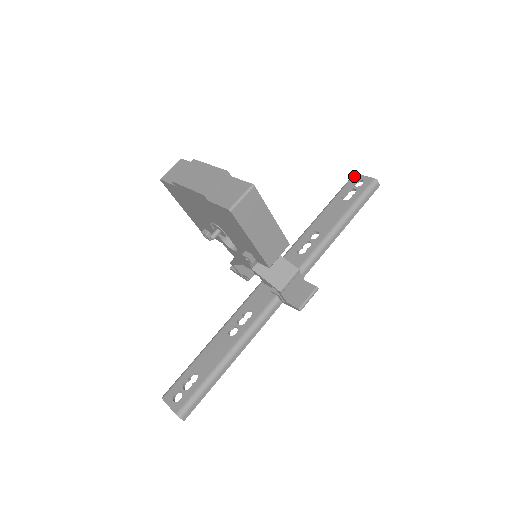
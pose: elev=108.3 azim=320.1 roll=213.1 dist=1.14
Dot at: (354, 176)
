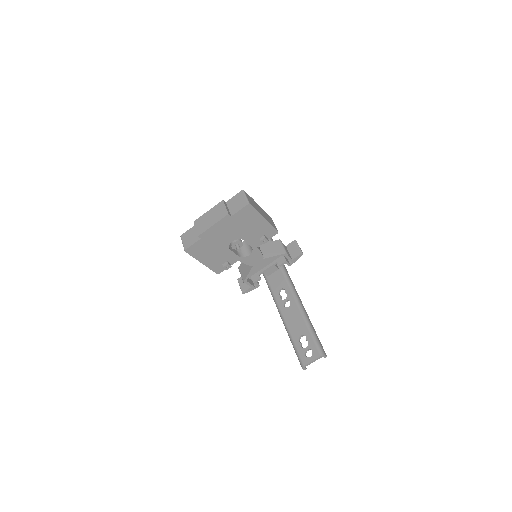
Dot at: occluded
